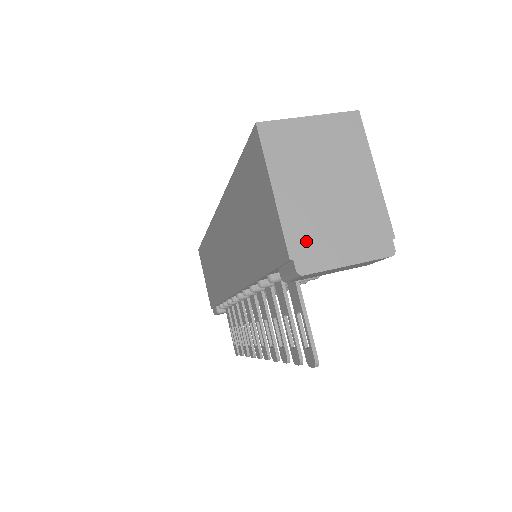
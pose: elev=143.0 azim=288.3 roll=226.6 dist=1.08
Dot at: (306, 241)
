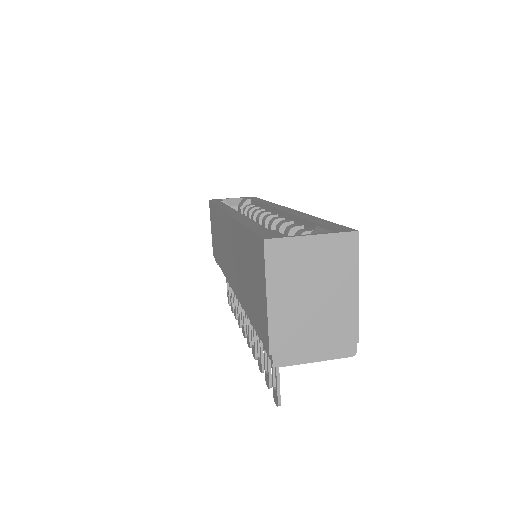
Dot at: (286, 342)
